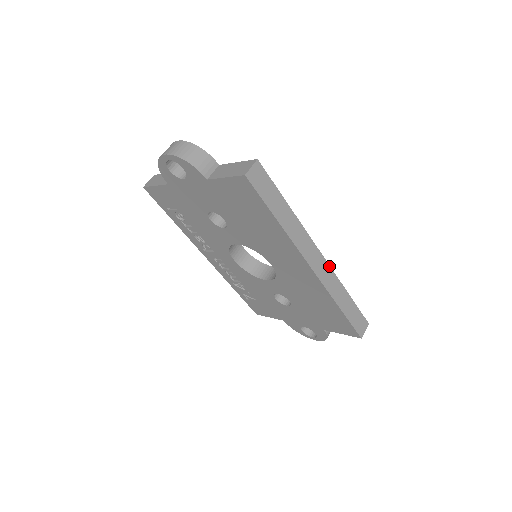
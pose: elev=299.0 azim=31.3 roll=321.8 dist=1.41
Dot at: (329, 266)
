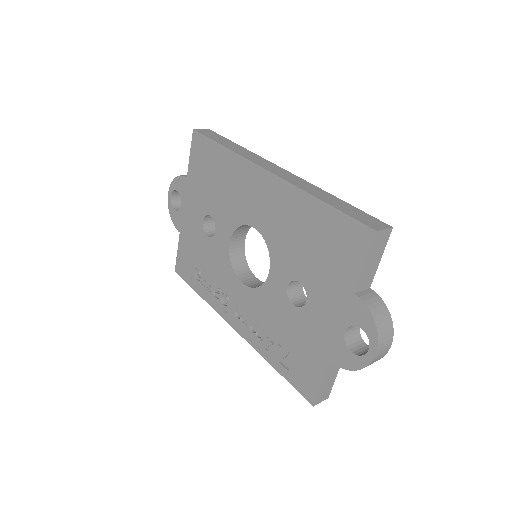
Dot at: (297, 177)
